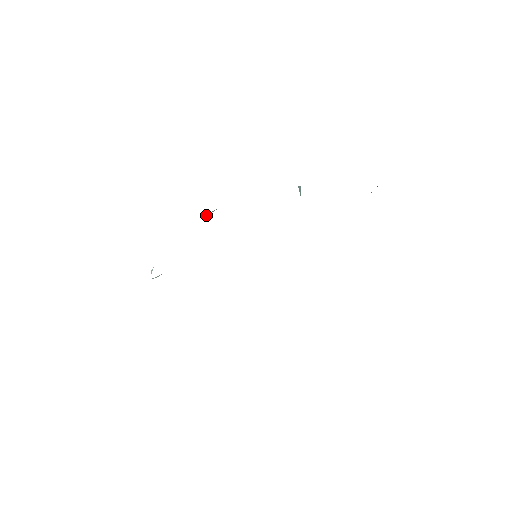
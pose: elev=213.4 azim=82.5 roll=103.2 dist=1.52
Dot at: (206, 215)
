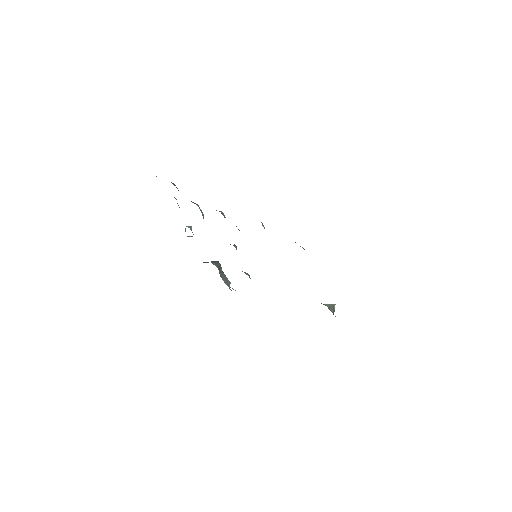
Dot at: occluded
